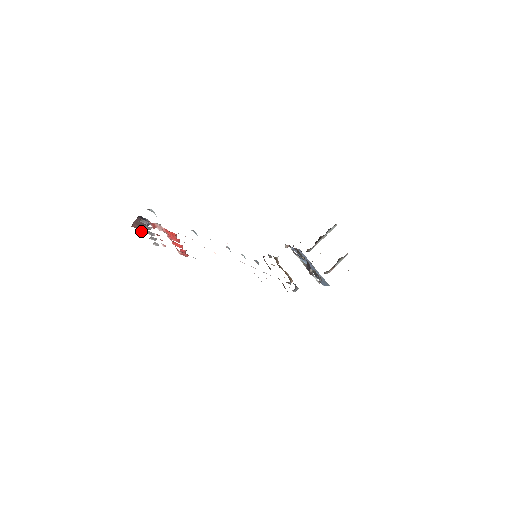
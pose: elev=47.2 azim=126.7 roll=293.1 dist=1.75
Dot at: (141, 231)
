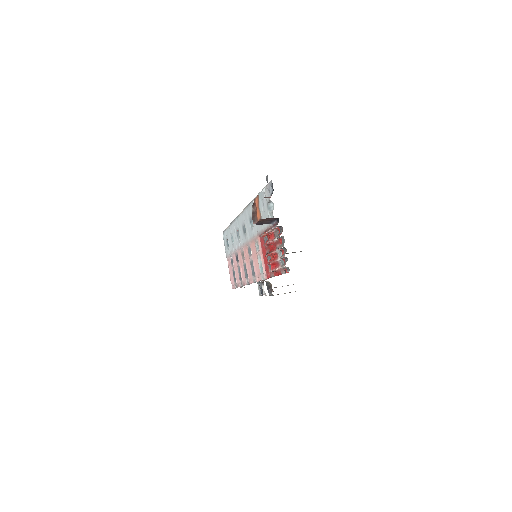
Dot at: (256, 223)
